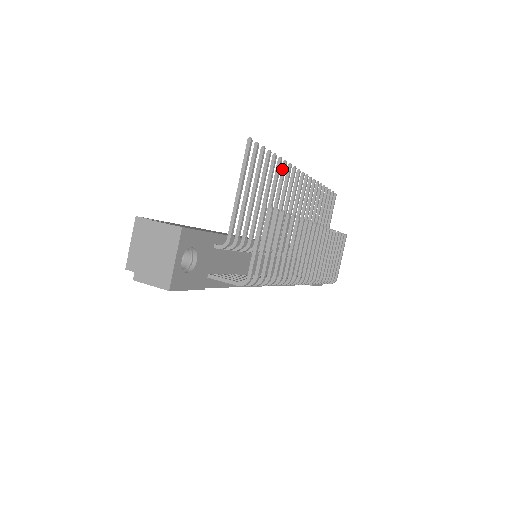
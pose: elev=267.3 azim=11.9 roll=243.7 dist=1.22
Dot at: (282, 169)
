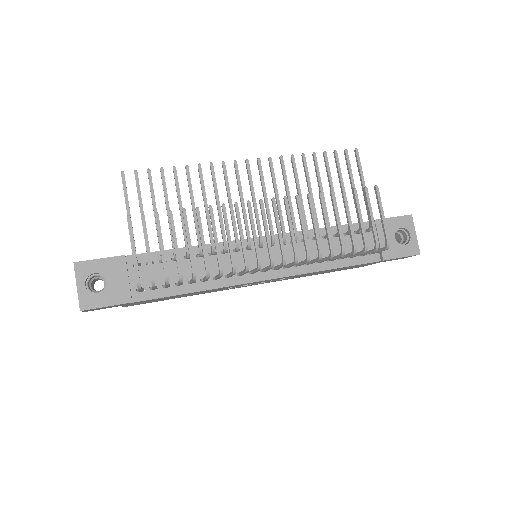
Dot at: occluded
